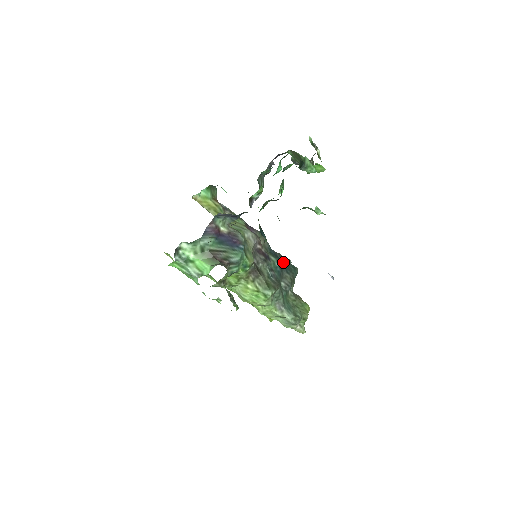
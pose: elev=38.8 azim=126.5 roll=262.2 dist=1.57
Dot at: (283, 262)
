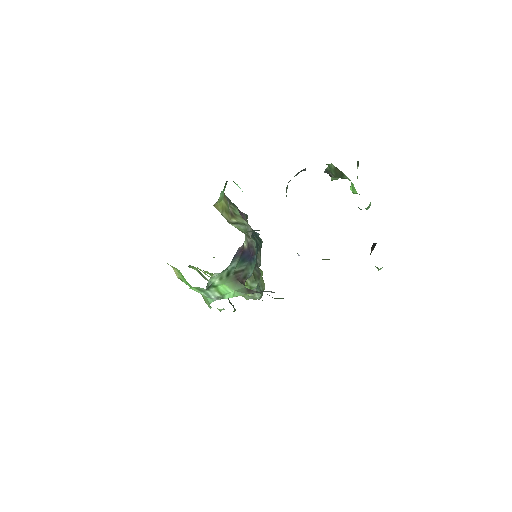
Dot at: (257, 240)
